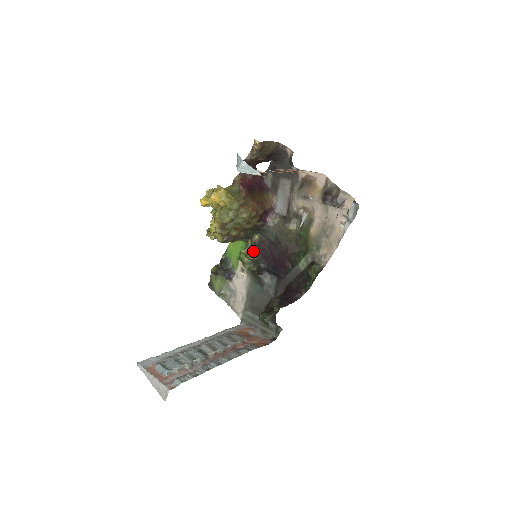
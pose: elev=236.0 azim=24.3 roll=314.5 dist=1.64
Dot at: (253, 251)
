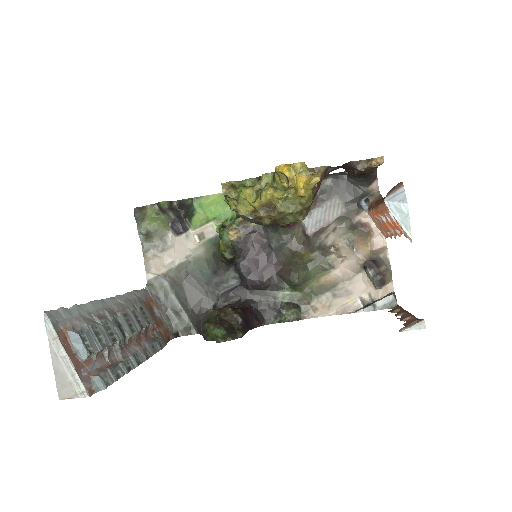
Dot at: (236, 232)
